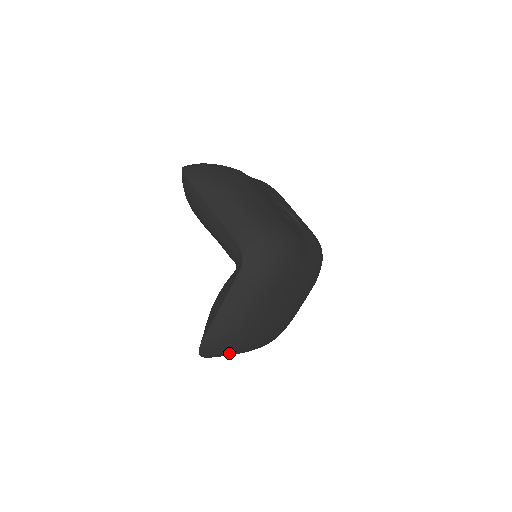
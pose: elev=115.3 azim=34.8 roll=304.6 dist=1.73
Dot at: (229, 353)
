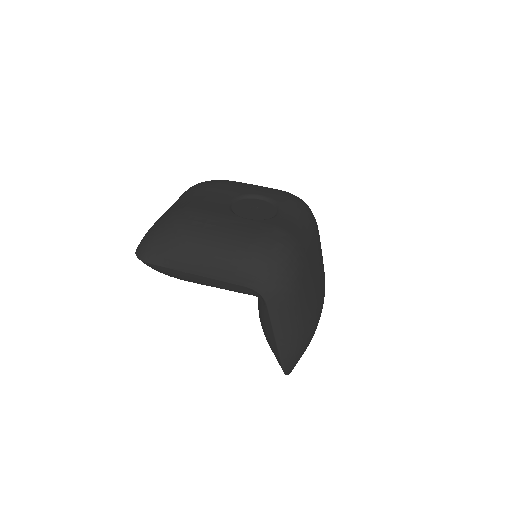
Dot at: occluded
